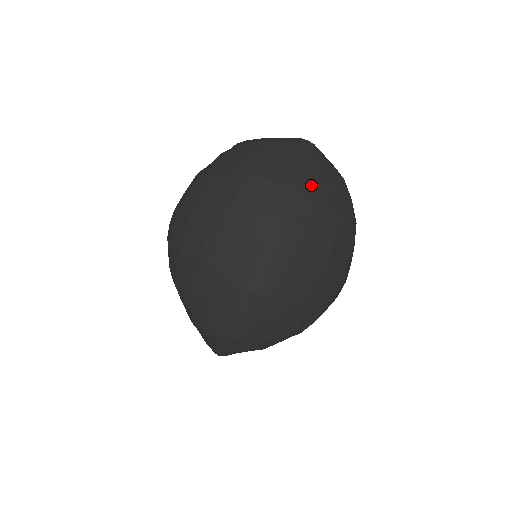
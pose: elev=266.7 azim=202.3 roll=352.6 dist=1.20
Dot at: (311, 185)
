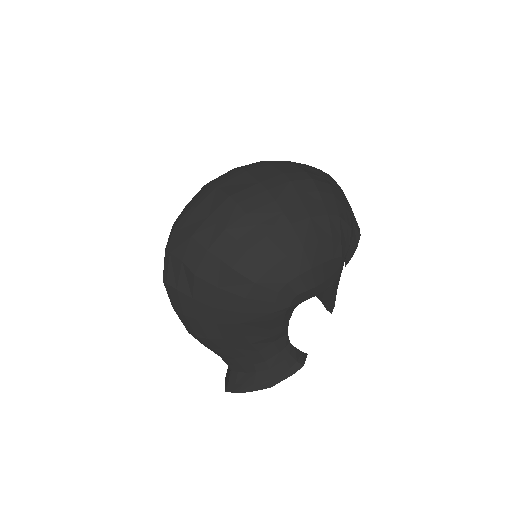
Dot at: (301, 165)
